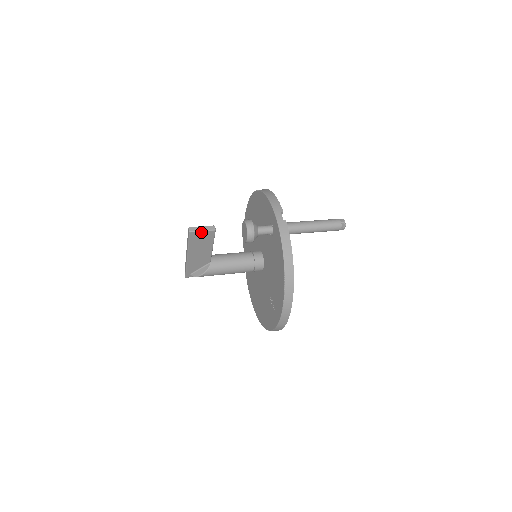
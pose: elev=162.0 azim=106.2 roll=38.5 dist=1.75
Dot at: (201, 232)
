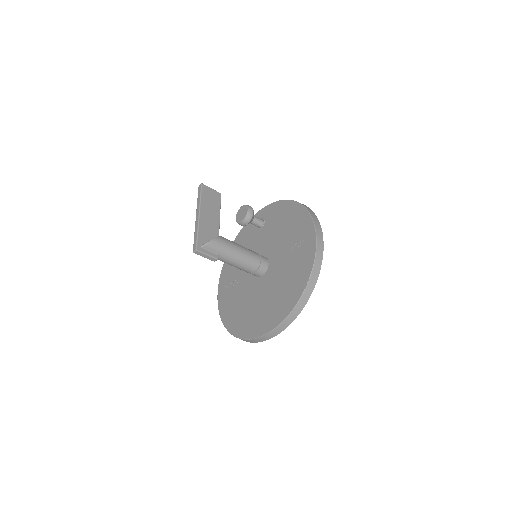
Dot at: (210, 189)
